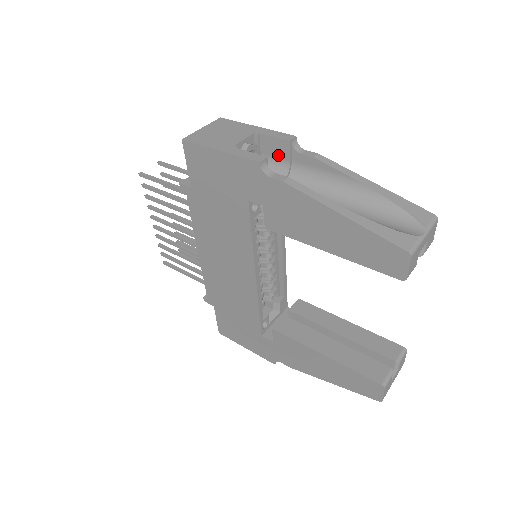
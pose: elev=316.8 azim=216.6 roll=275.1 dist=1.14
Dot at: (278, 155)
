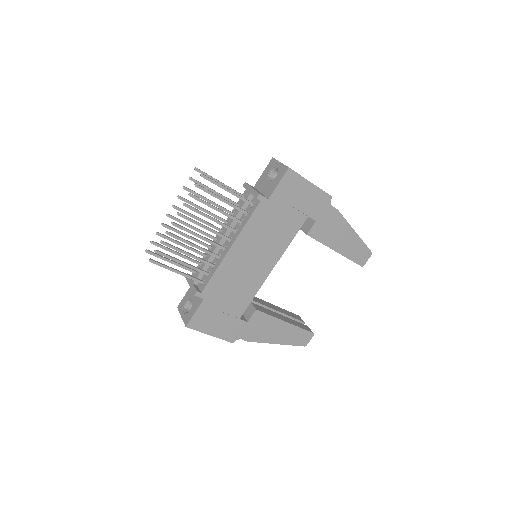
Dot at: occluded
